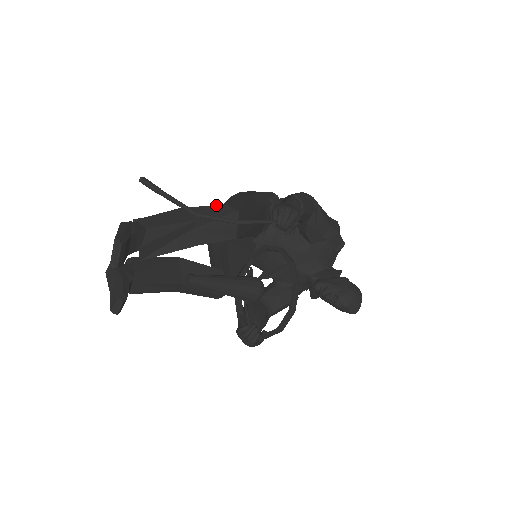
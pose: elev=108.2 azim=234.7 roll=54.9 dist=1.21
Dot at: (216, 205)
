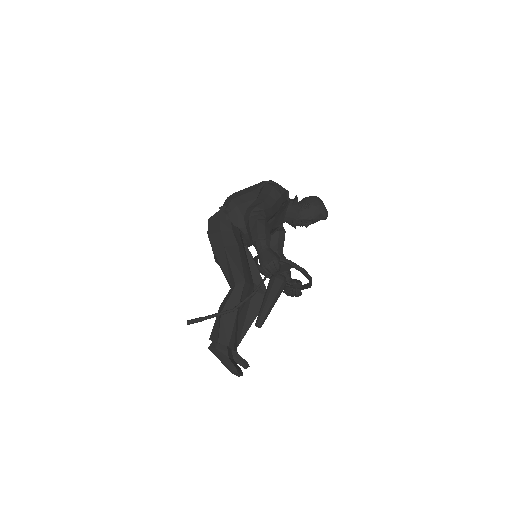
Dot at: (232, 292)
